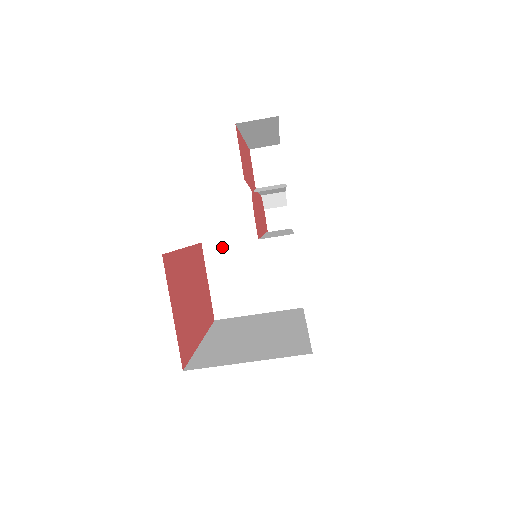
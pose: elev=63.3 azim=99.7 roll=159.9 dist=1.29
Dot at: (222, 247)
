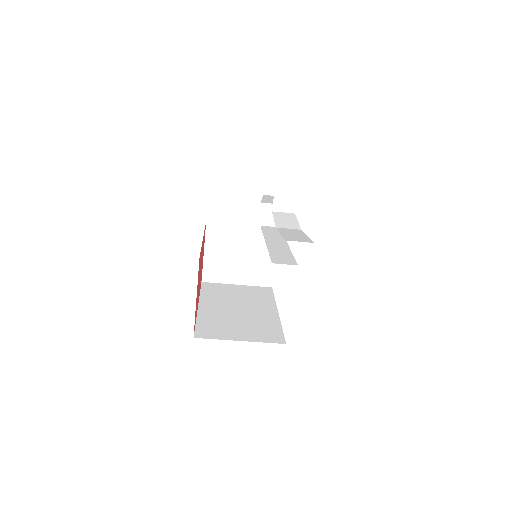
Dot at: (222, 228)
